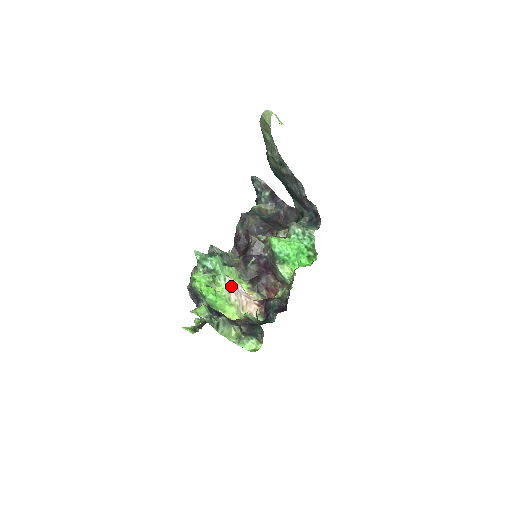
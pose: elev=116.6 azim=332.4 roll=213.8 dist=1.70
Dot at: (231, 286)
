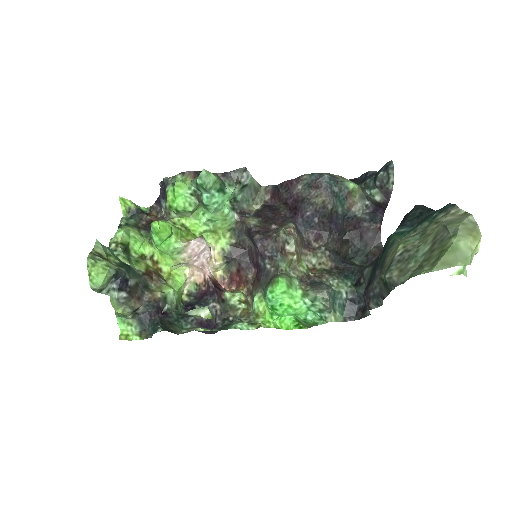
Dot at: (194, 247)
